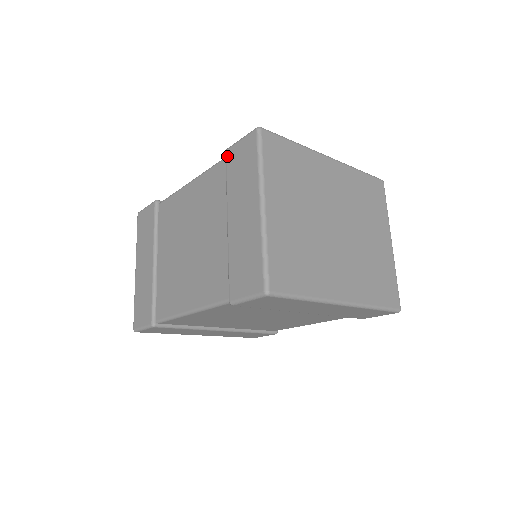
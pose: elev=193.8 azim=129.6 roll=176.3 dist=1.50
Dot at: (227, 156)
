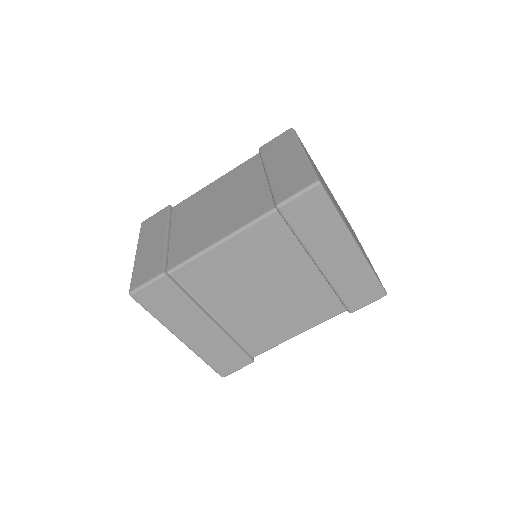
Dot at: (262, 149)
